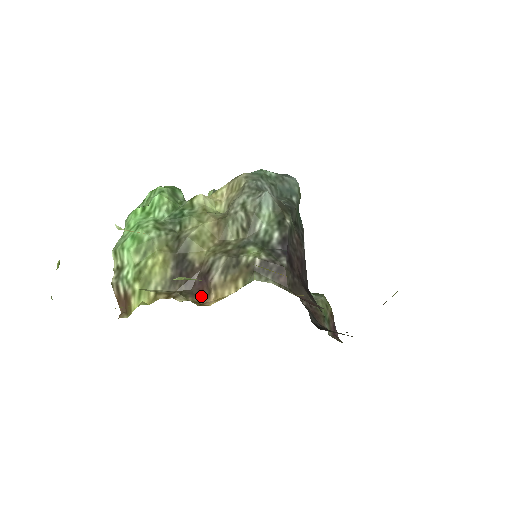
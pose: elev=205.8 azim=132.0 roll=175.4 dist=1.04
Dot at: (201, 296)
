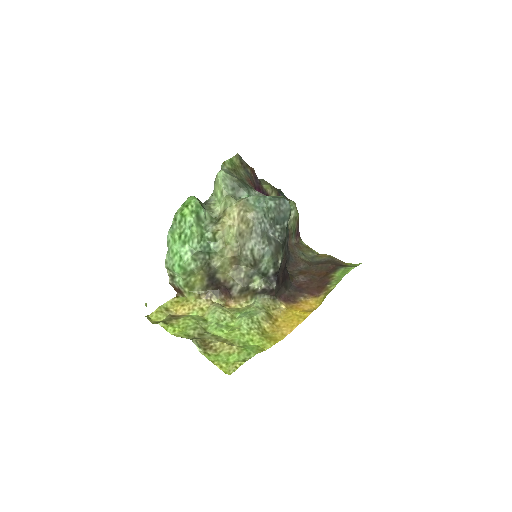
Dot at: (226, 296)
